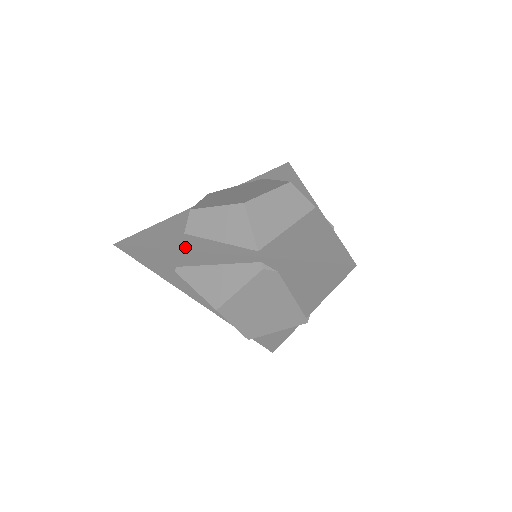
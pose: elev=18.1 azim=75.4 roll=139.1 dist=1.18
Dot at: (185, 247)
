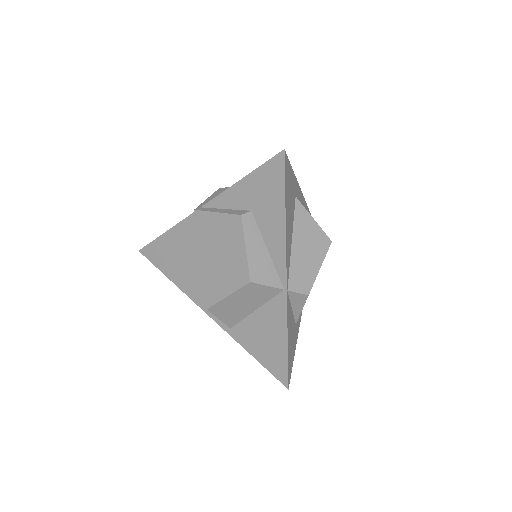
Dot at: (184, 289)
